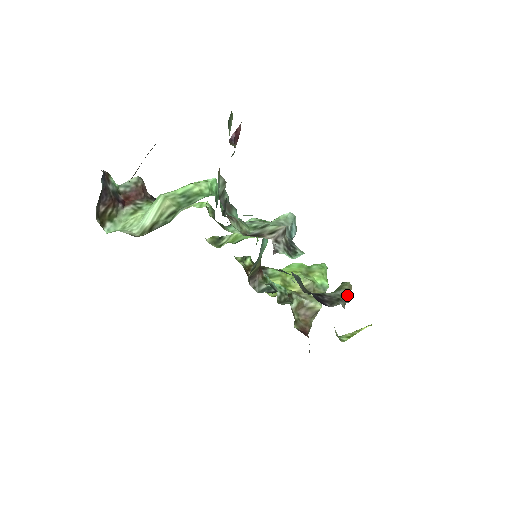
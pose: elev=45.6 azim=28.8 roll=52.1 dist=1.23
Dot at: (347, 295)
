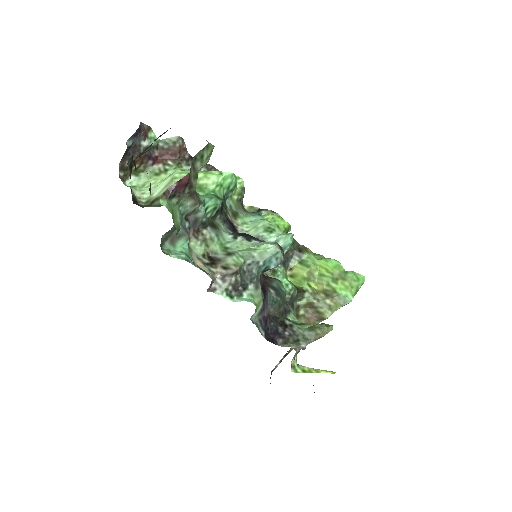
Dot at: (312, 340)
